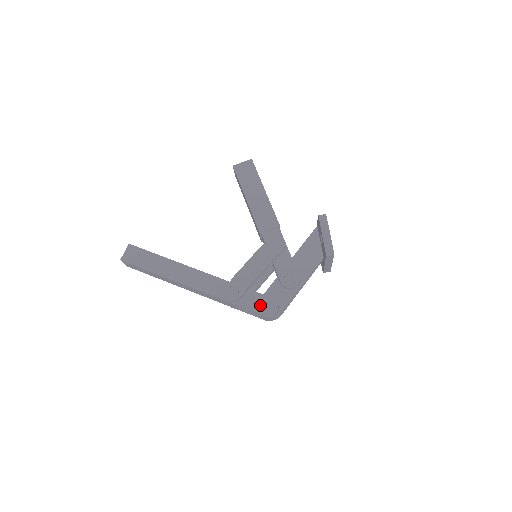
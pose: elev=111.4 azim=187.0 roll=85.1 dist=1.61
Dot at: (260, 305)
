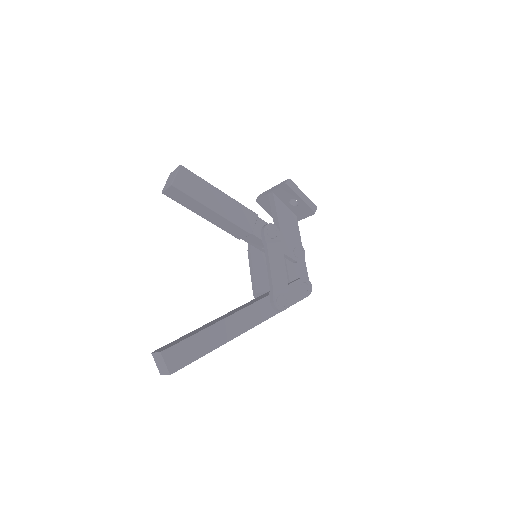
Dot at: (300, 291)
